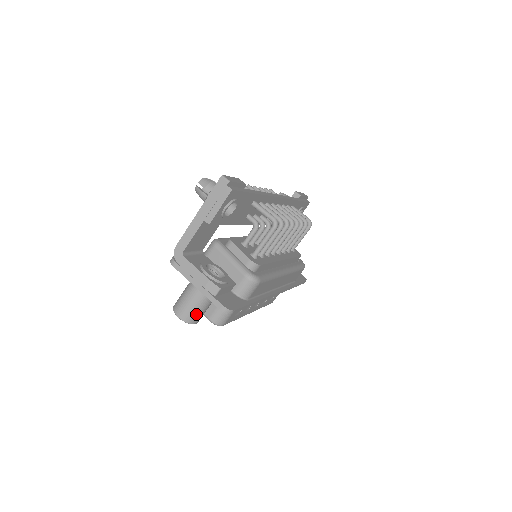
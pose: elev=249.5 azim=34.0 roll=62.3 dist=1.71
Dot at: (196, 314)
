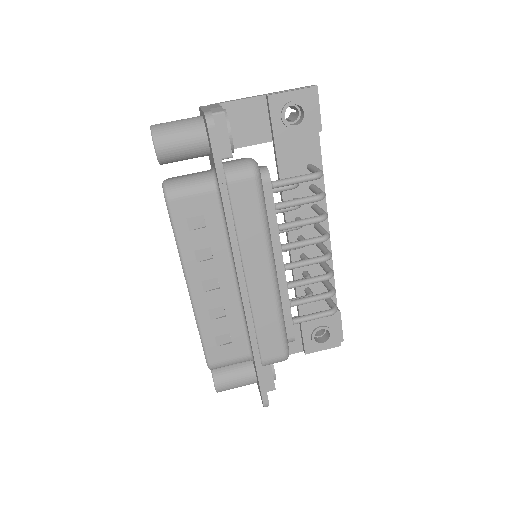
Dot at: (170, 132)
